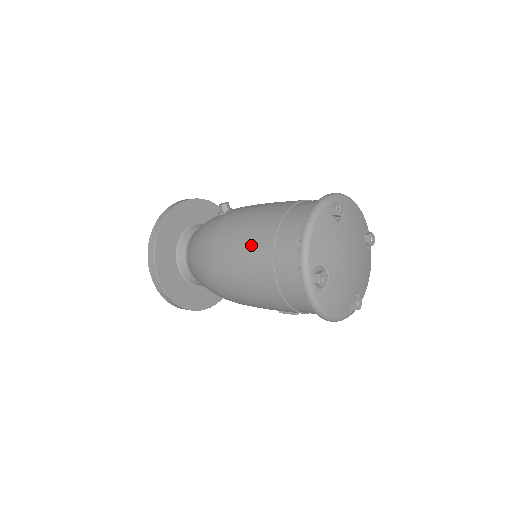
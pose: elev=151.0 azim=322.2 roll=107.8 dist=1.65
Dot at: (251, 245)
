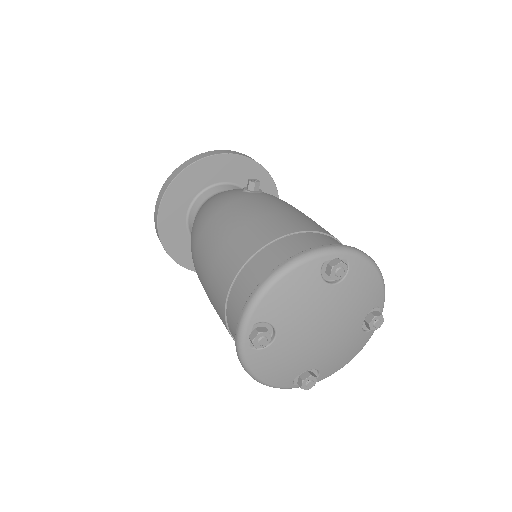
Dot at: (229, 248)
